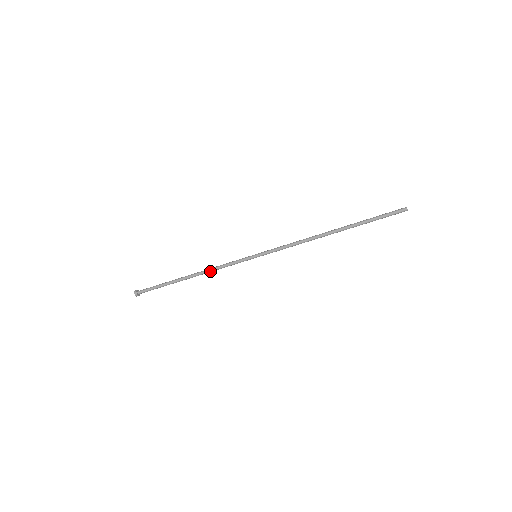
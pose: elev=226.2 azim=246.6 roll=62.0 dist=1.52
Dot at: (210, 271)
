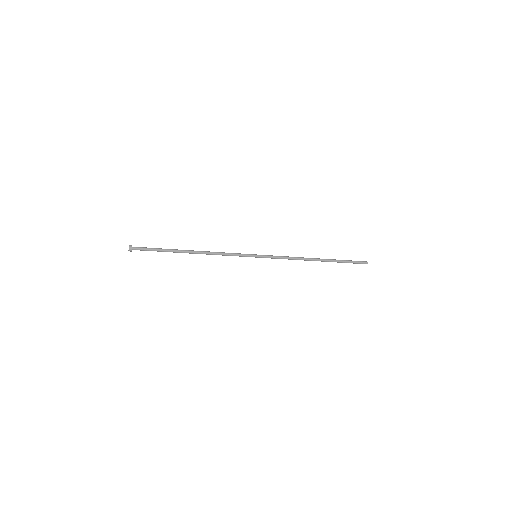
Dot at: occluded
